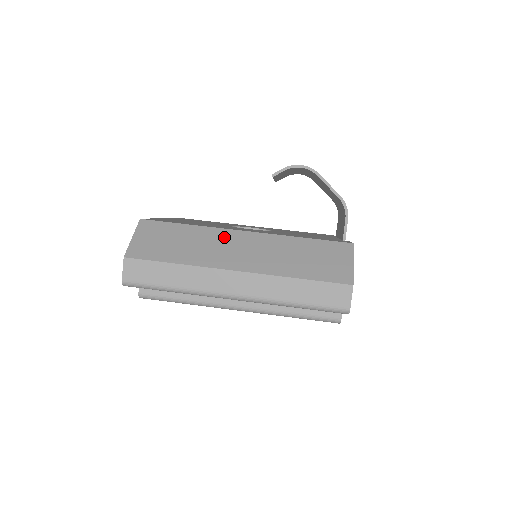
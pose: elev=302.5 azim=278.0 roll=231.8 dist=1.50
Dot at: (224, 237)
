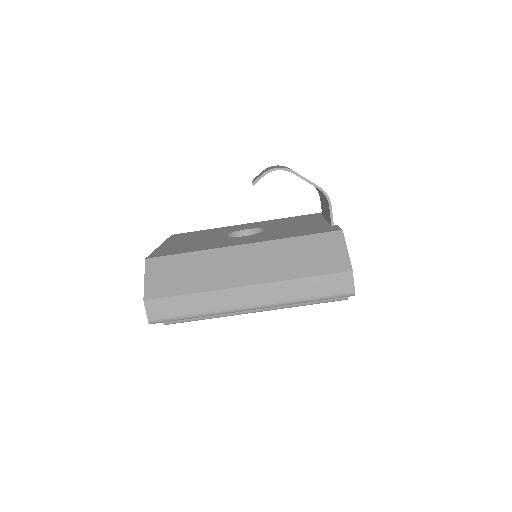
Dot at: (226, 256)
